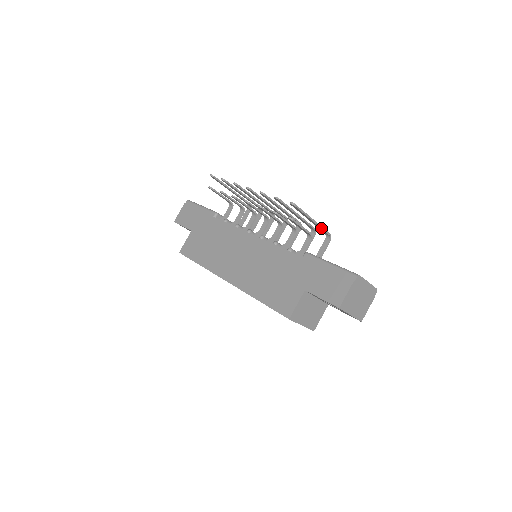
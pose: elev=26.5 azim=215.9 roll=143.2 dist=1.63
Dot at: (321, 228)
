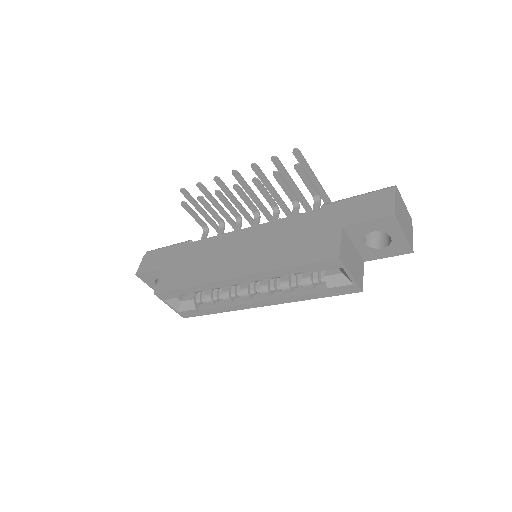
Dot at: (324, 192)
